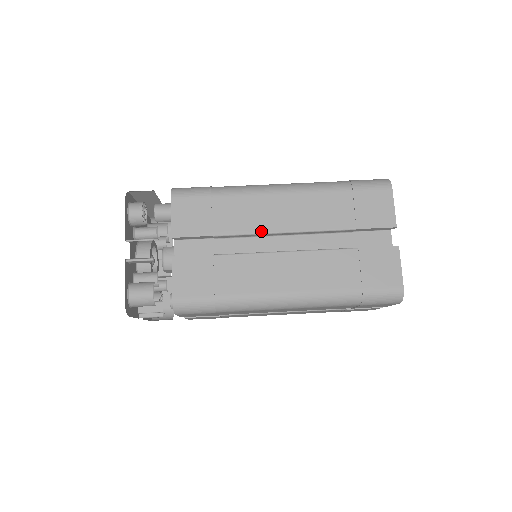
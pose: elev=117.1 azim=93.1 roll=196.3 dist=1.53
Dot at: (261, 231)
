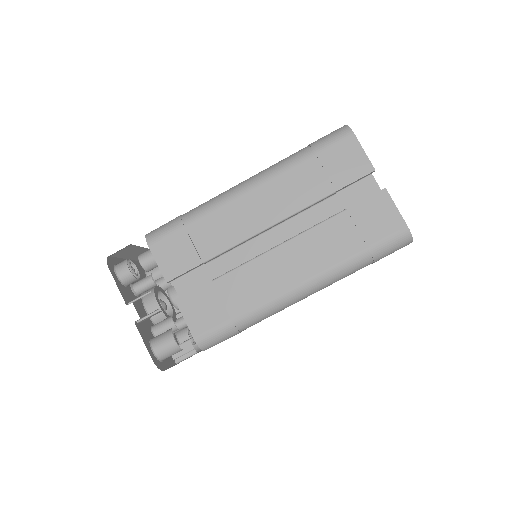
Dot at: (246, 237)
